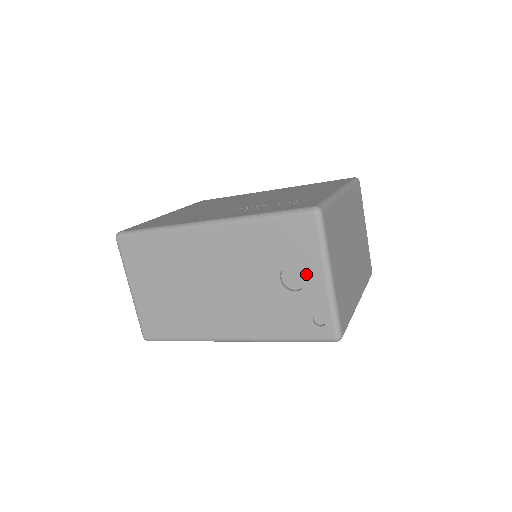
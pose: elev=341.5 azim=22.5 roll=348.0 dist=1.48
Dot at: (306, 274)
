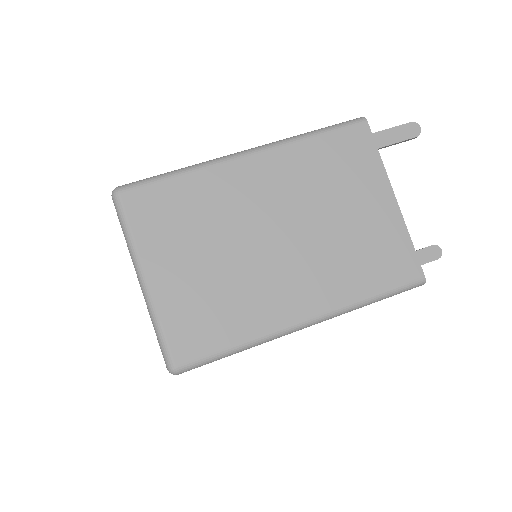
Dot at: occluded
